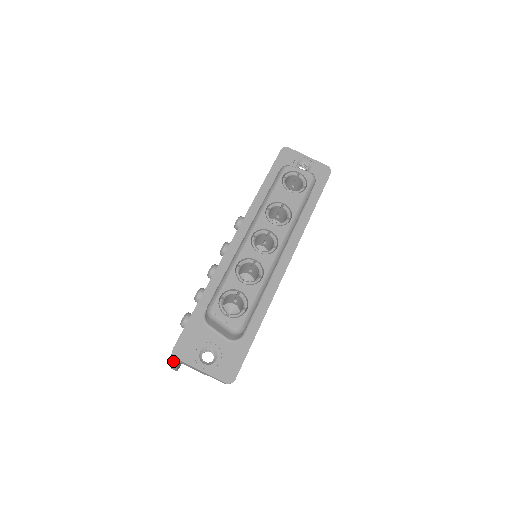
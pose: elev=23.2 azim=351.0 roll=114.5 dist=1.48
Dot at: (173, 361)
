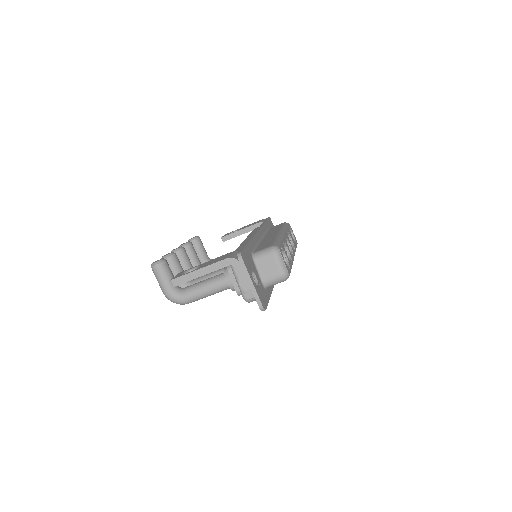
Dot at: (218, 265)
